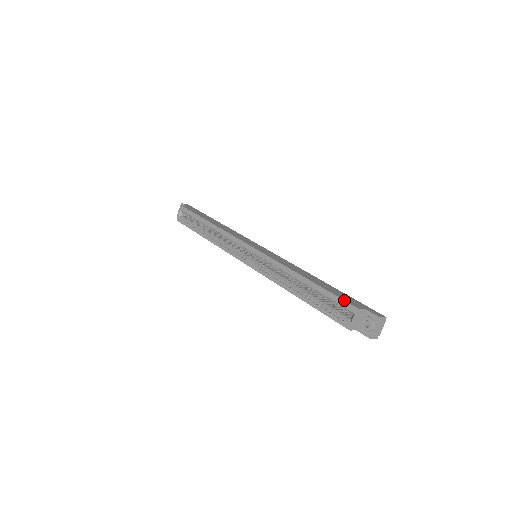
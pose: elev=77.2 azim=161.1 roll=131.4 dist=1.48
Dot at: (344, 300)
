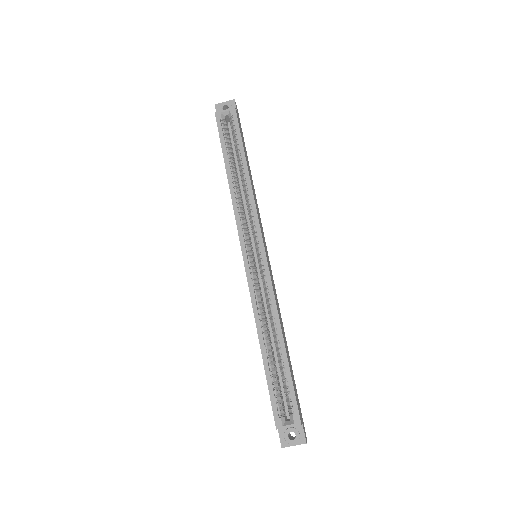
Dot at: (297, 404)
